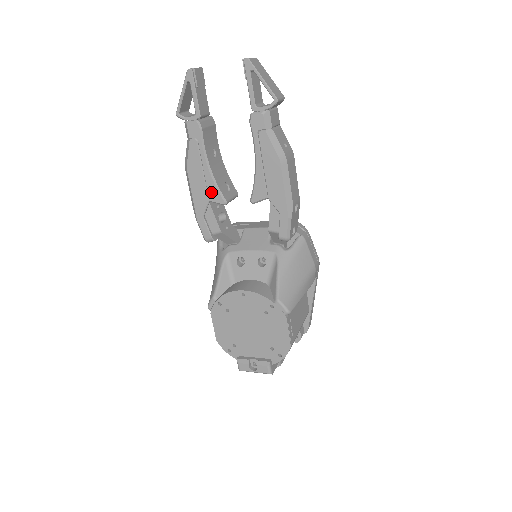
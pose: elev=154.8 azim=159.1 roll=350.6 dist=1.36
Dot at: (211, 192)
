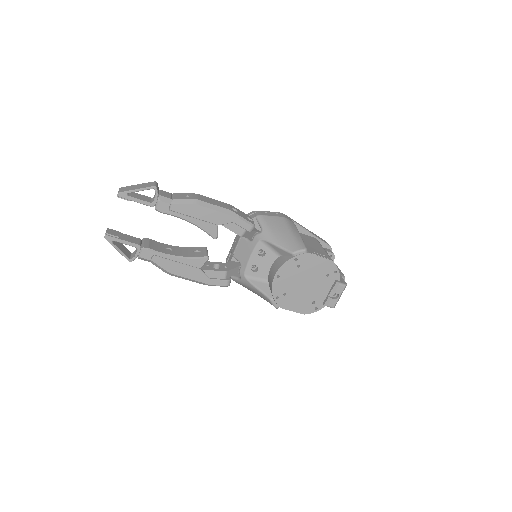
Dot at: (195, 264)
